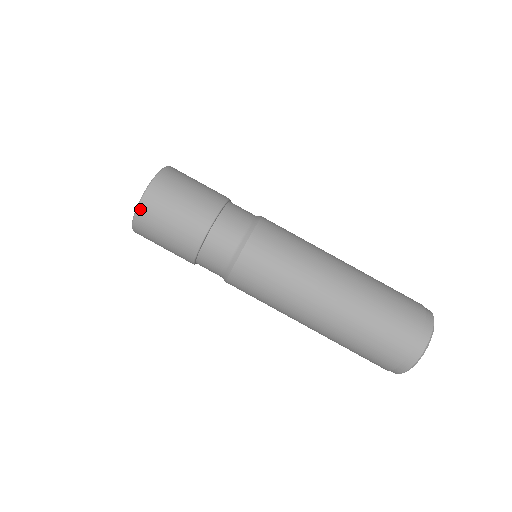
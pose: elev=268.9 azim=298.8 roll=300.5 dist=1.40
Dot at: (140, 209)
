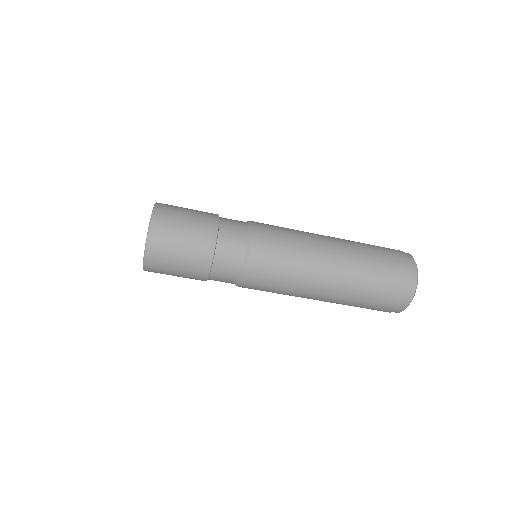
Dot at: (148, 250)
